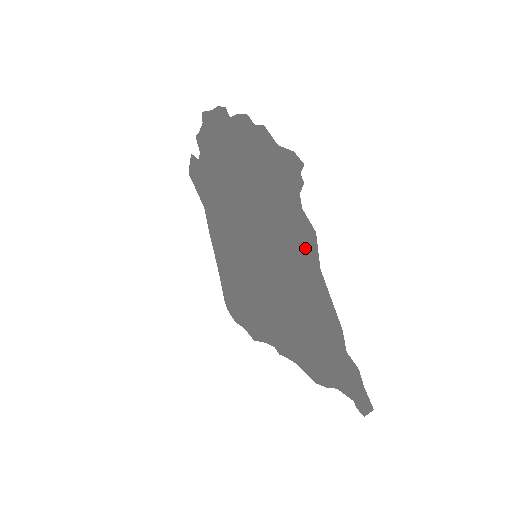
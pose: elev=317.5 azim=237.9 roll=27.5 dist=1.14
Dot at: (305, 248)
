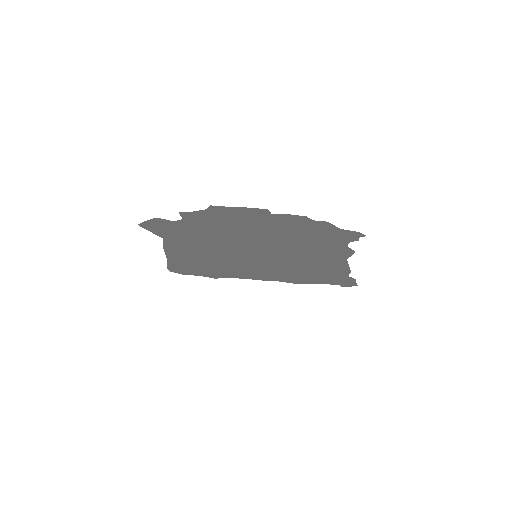
Dot at: (336, 255)
